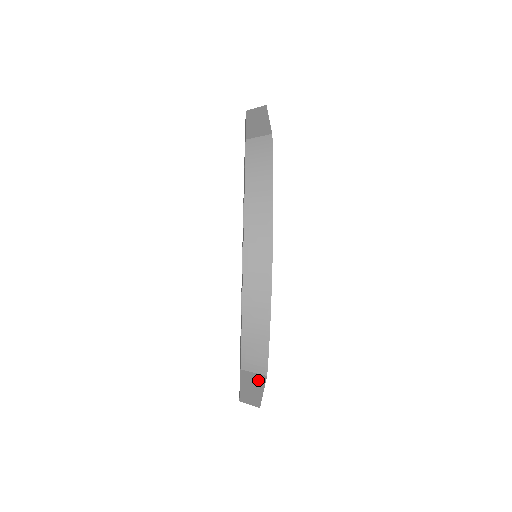
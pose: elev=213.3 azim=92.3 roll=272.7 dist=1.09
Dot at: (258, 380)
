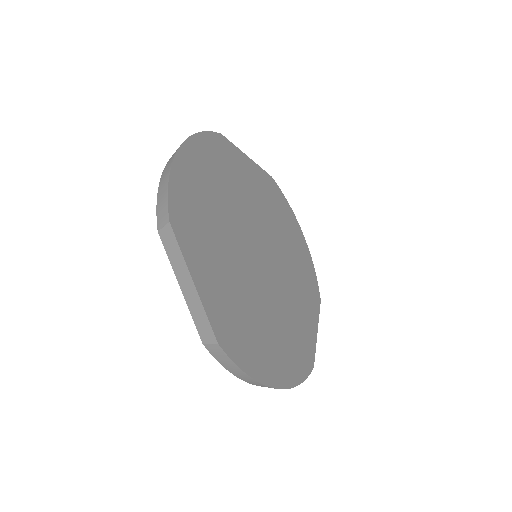
Dot at: (174, 244)
